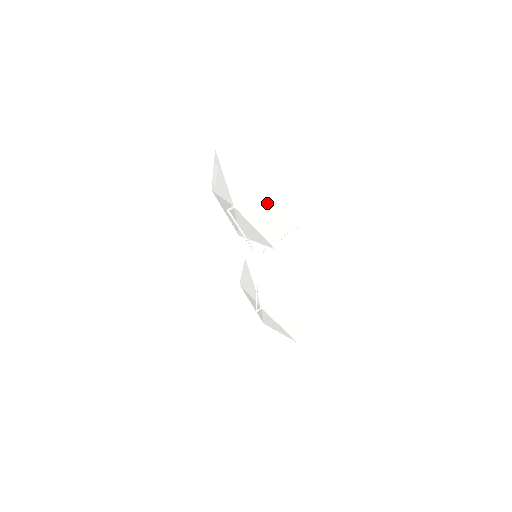
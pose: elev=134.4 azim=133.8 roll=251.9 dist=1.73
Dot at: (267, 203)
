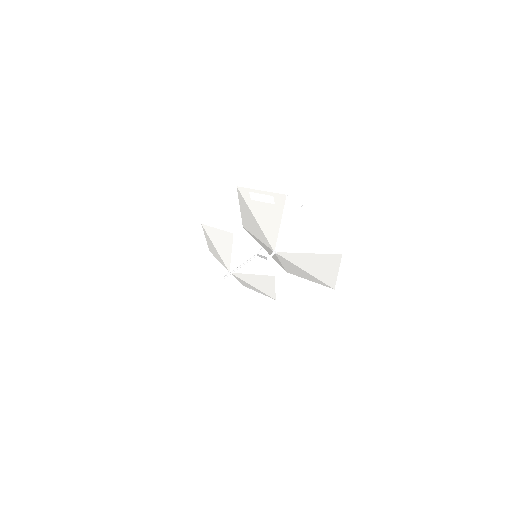
Dot at: (319, 275)
